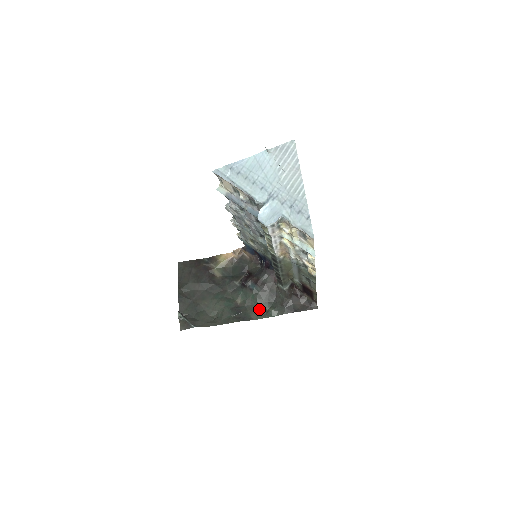
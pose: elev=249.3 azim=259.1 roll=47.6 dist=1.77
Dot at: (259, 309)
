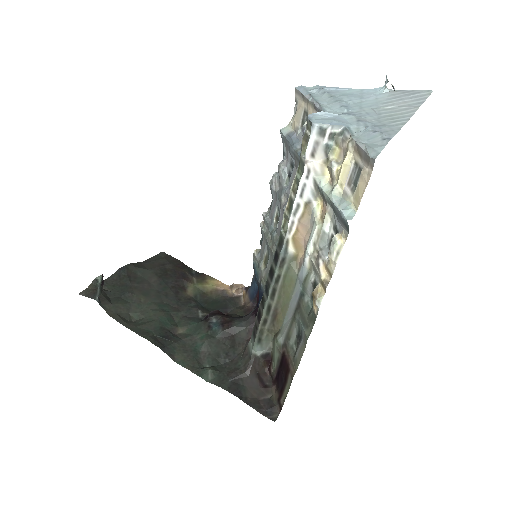
Dot at: (195, 356)
